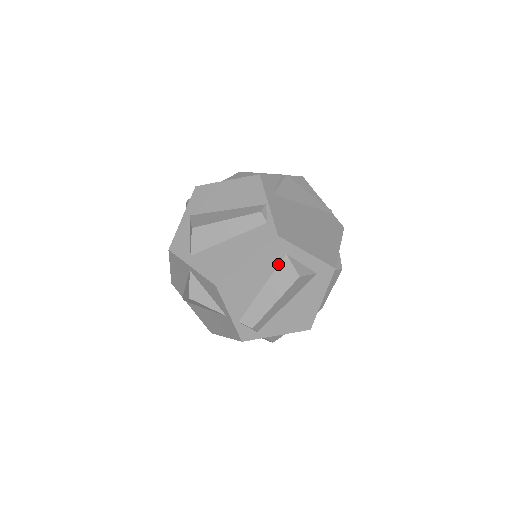
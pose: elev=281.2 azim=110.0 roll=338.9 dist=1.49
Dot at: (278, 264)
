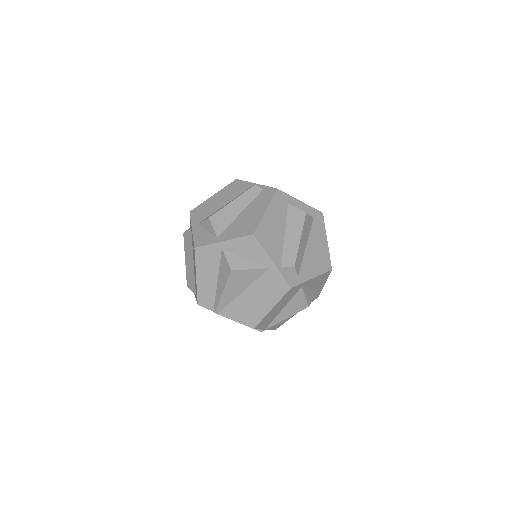
Dot at: (286, 212)
